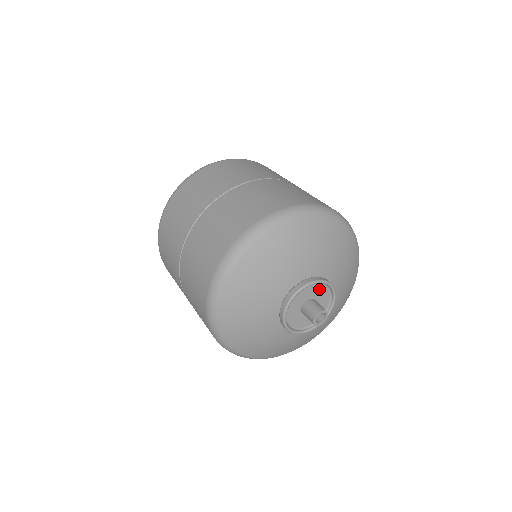
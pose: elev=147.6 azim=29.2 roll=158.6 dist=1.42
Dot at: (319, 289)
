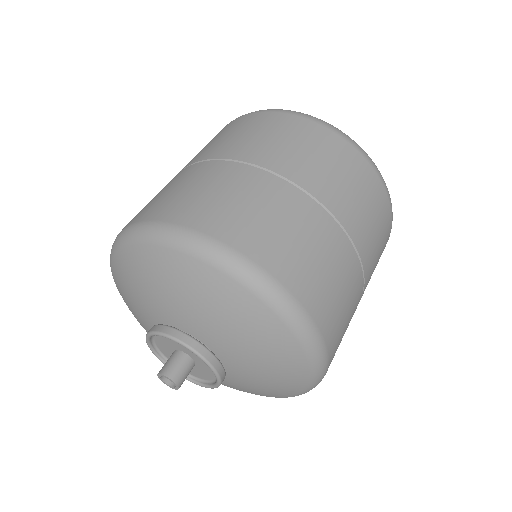
Dot at: occluded
